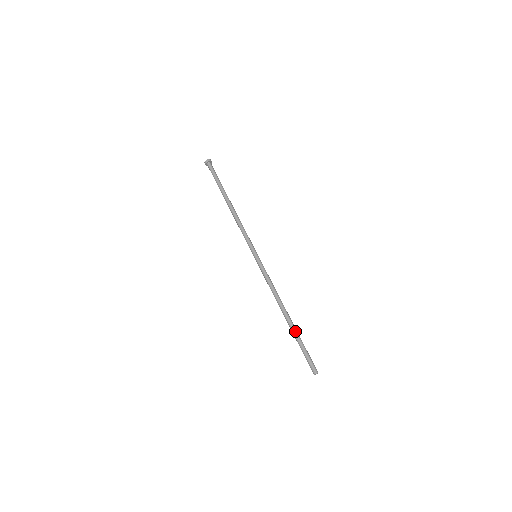
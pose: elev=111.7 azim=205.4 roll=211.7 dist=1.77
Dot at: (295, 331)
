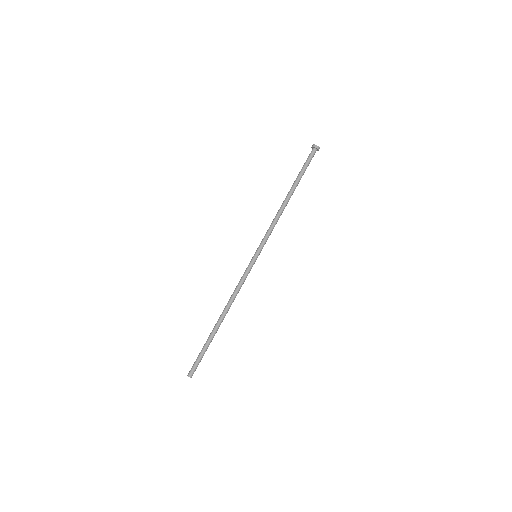
Dot at: (211, 335)
